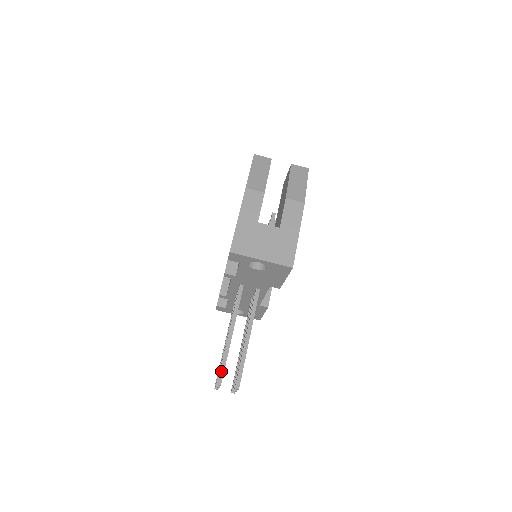
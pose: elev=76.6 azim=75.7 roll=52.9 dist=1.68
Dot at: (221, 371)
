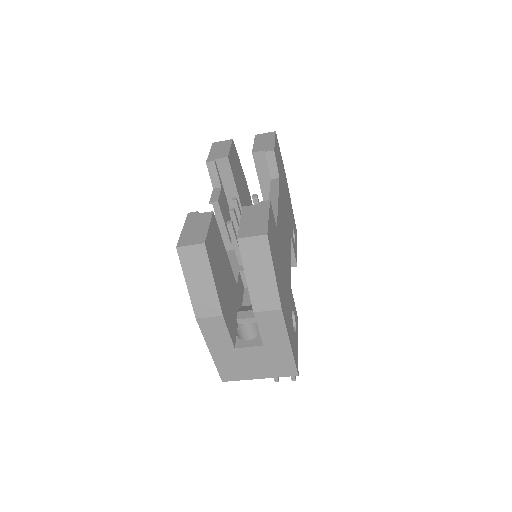
Dot at: occluded
